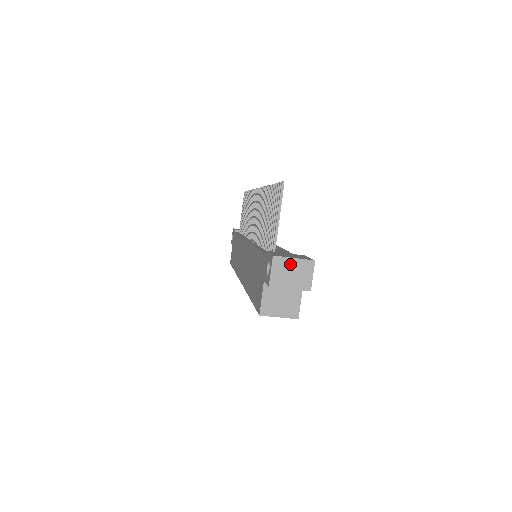
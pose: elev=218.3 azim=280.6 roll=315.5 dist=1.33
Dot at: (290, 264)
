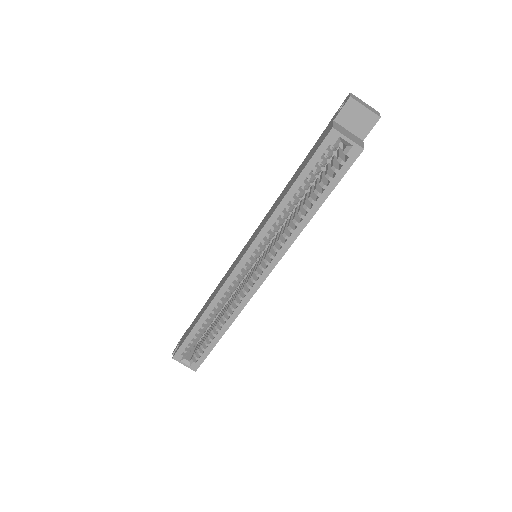
Dot at: (362, 102)
